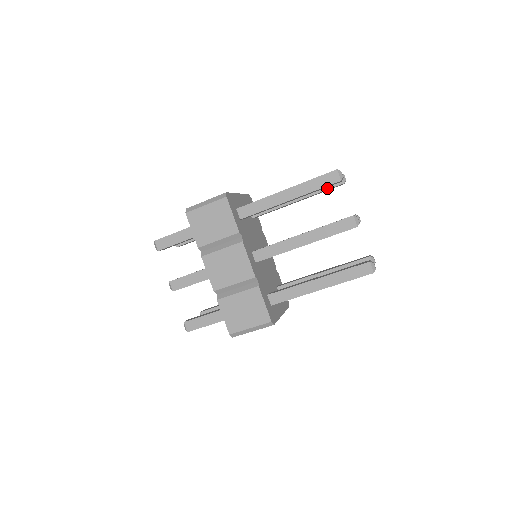
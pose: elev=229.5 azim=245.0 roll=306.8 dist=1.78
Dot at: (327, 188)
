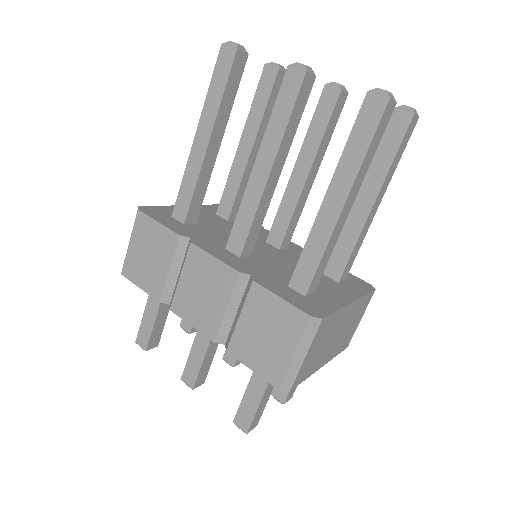
Dot at: (267, 97)
